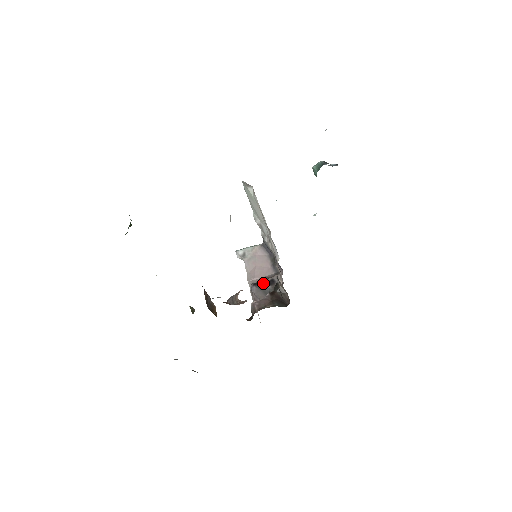
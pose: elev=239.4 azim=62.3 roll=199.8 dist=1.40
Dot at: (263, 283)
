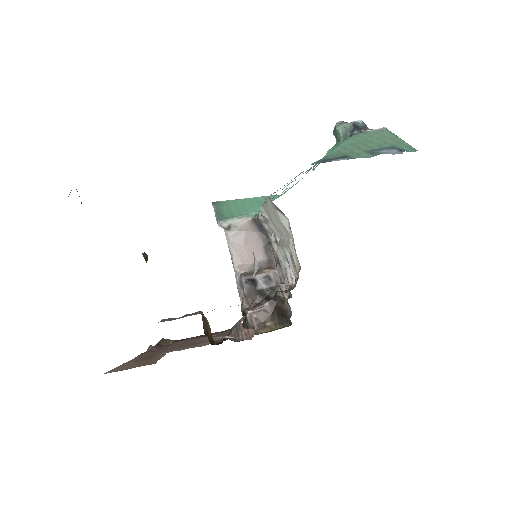
Dot at: (257, 279)
